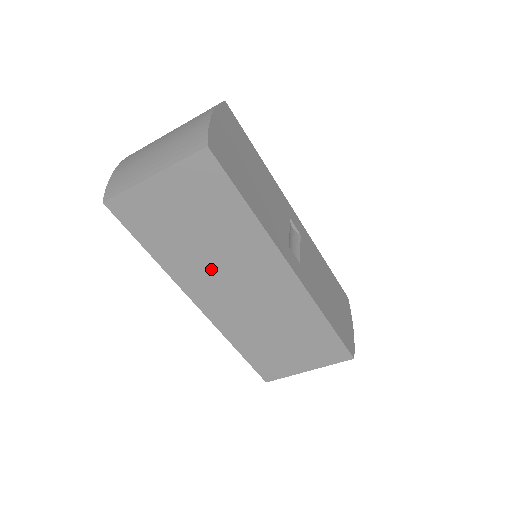
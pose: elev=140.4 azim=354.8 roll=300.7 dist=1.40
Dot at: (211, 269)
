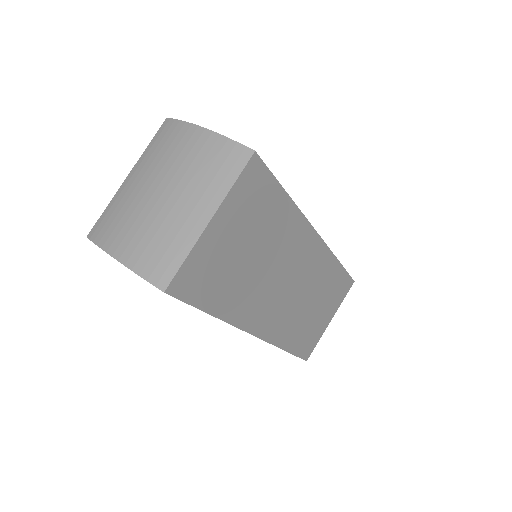
Dot at: (264, 286)
